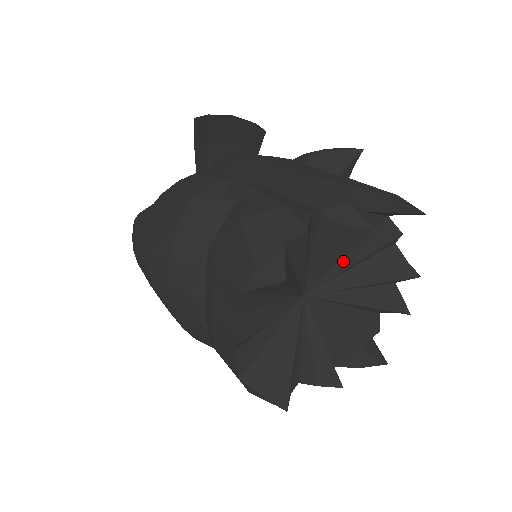
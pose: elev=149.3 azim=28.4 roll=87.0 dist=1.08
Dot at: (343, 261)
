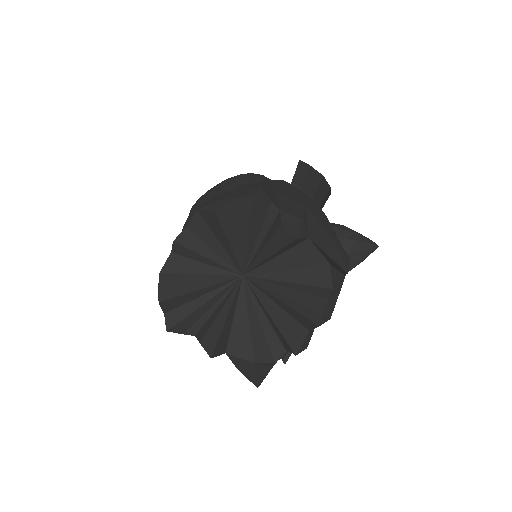
Dot at: (282, 273)
